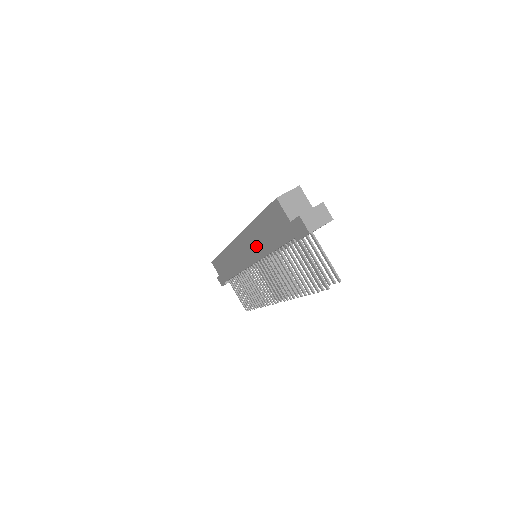
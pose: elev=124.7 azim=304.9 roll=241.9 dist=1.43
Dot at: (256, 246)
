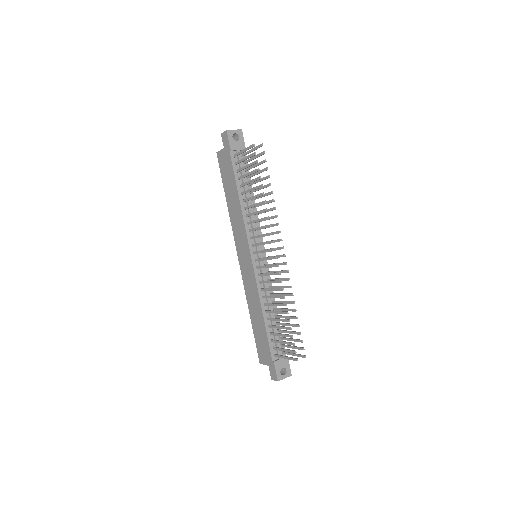
Dot at: (238, 221)
